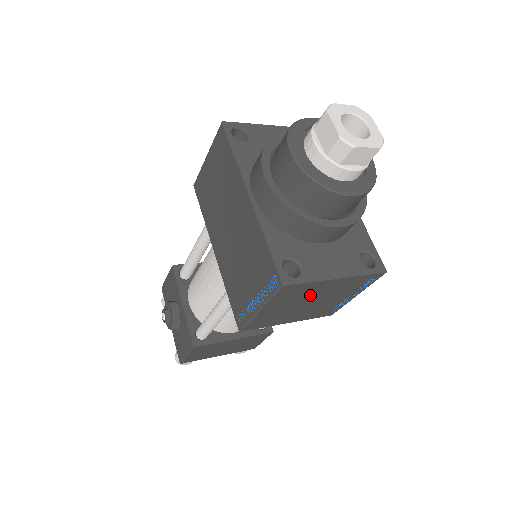
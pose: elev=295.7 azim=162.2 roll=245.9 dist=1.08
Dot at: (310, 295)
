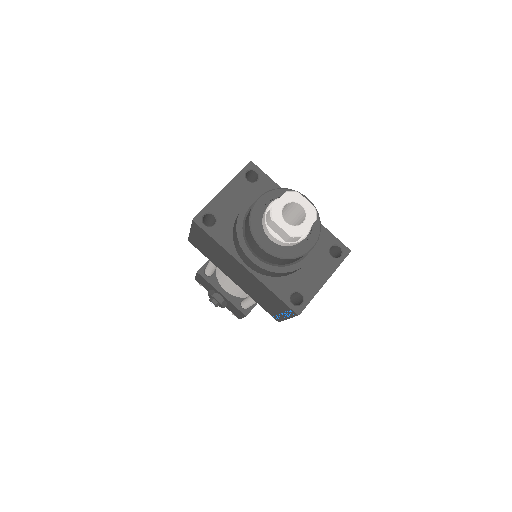
Dot at: occluded
